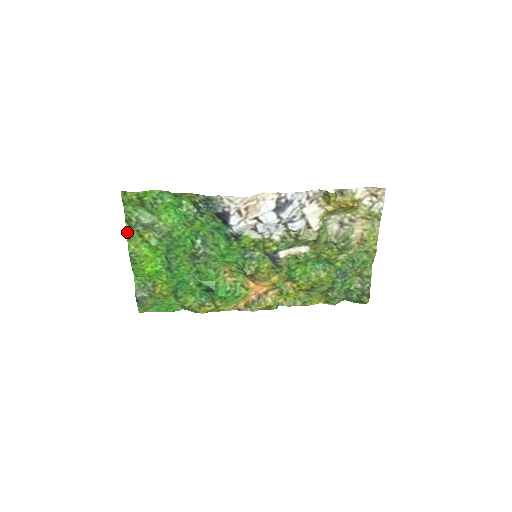
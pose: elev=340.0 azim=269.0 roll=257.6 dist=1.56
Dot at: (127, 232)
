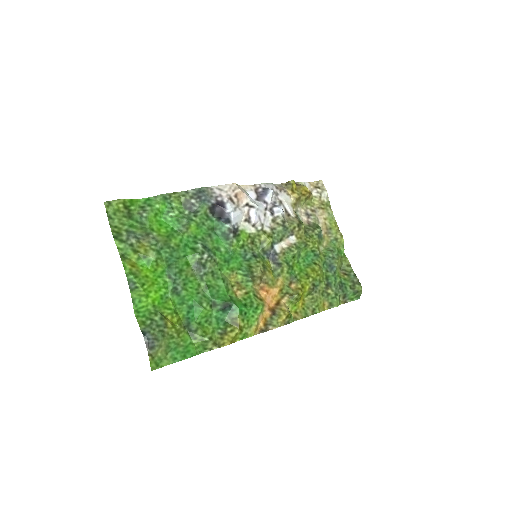
Dot at: (118, 250)
